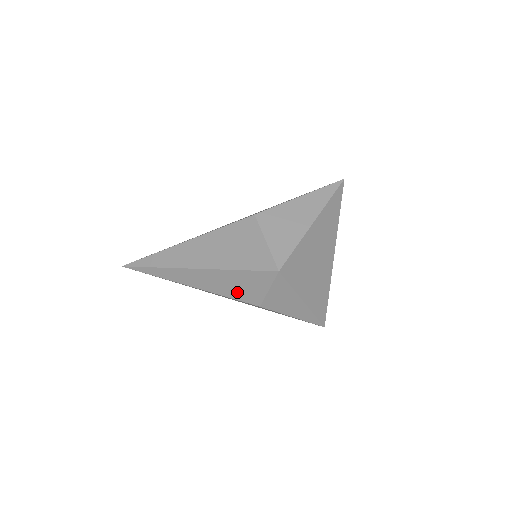
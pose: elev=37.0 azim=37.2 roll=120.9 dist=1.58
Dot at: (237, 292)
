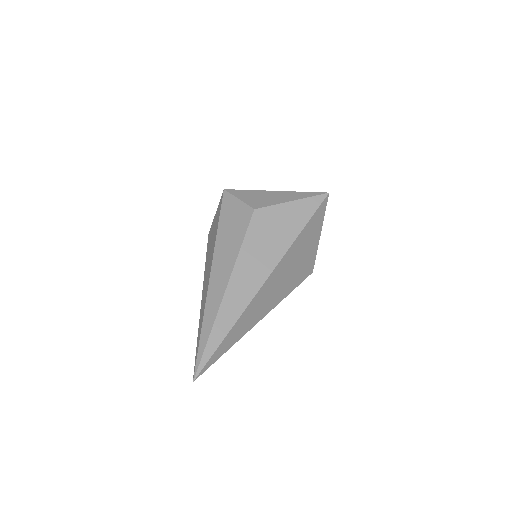
Dot at: (238, 230)
